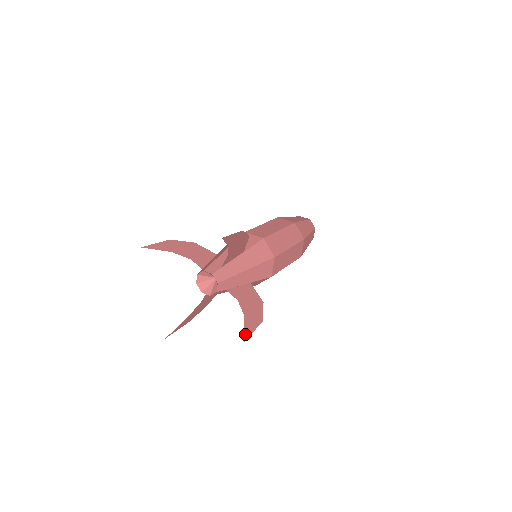
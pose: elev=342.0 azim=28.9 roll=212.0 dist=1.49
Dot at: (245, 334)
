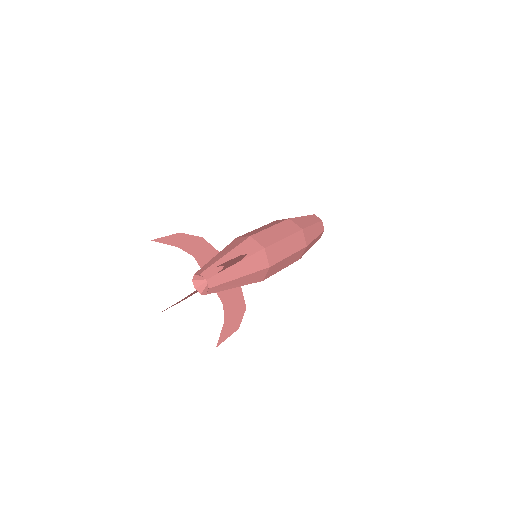
Dot at: (219, 340)
